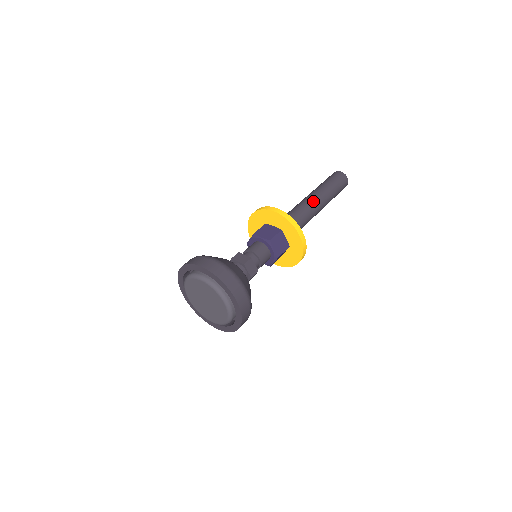
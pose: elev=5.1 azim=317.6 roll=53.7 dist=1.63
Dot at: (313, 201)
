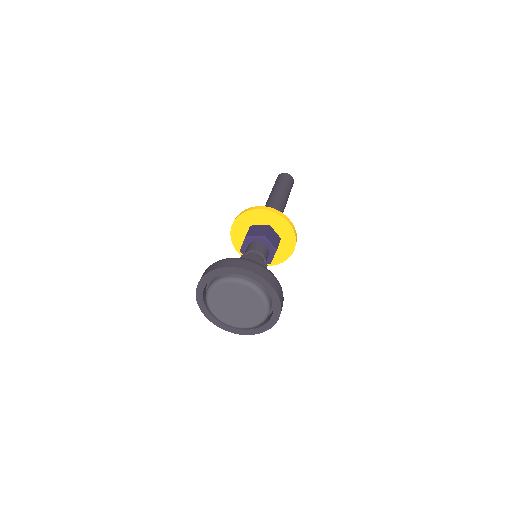
Dot at: (268, 201)
